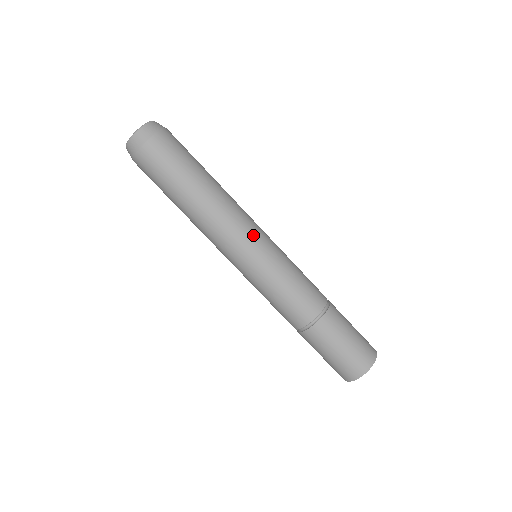
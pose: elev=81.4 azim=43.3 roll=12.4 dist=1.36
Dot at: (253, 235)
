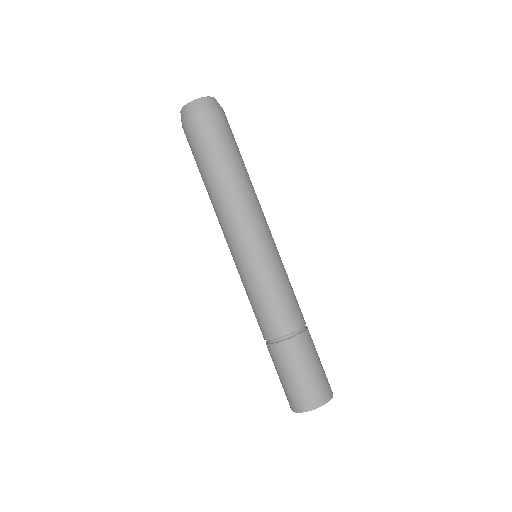
Dot at: (268, 231)
